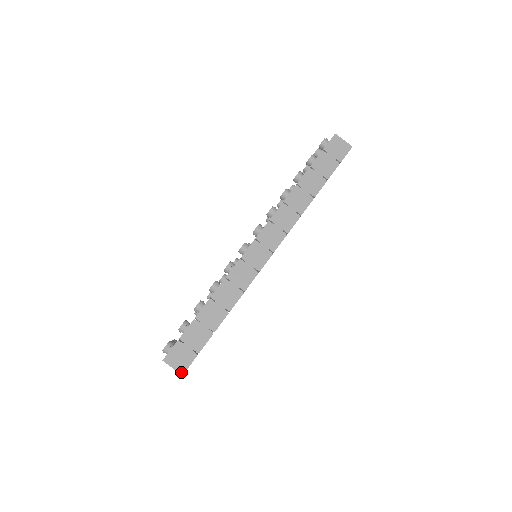
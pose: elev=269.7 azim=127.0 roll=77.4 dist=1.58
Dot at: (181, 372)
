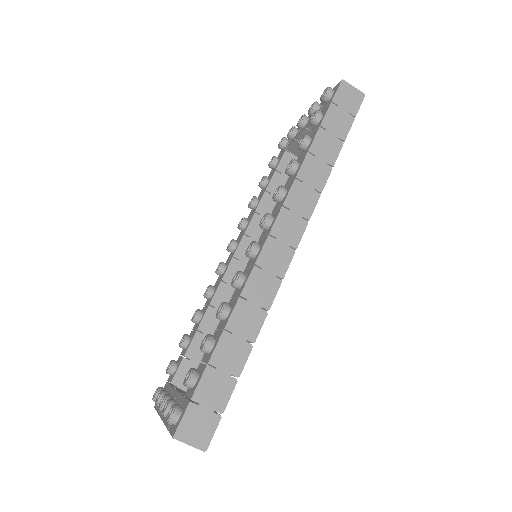
Dot at: (203, 448)
